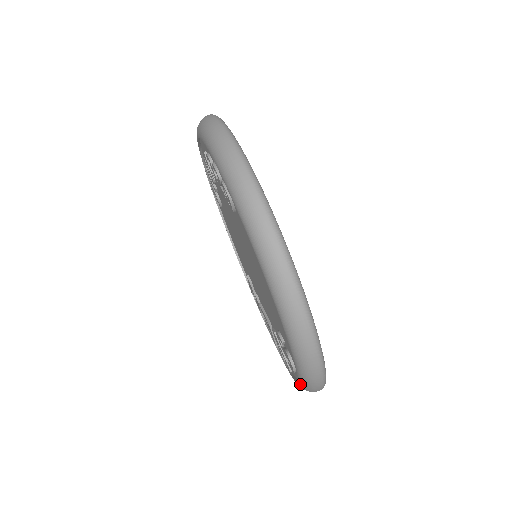
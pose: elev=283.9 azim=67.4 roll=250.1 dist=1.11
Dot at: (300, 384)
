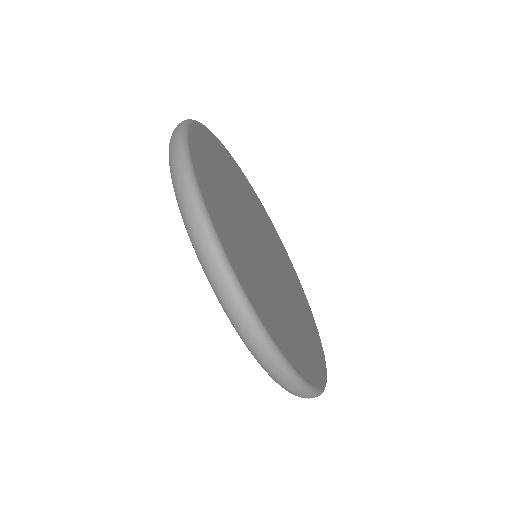
Dot at: occluded
